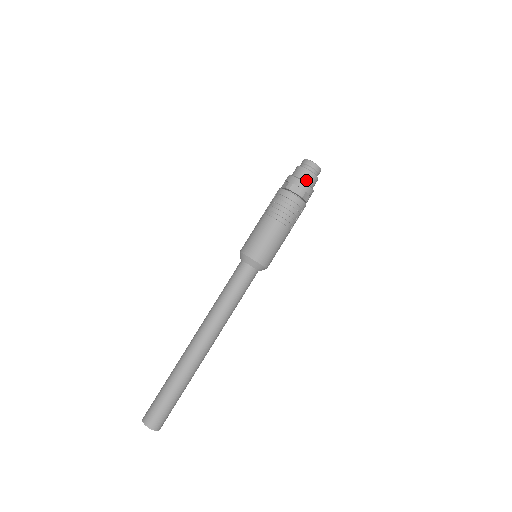
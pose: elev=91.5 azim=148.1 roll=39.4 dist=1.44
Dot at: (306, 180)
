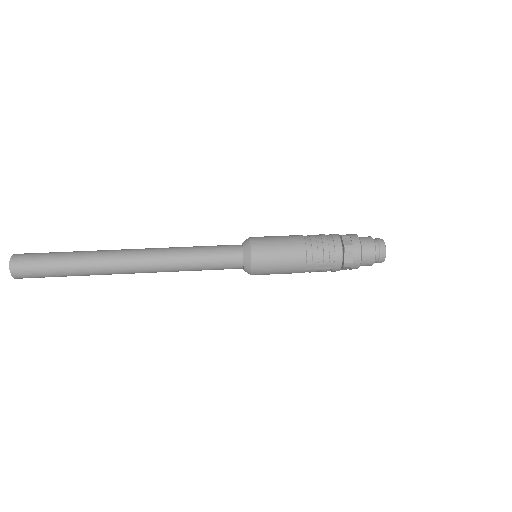
Dot at: (363, 245)
